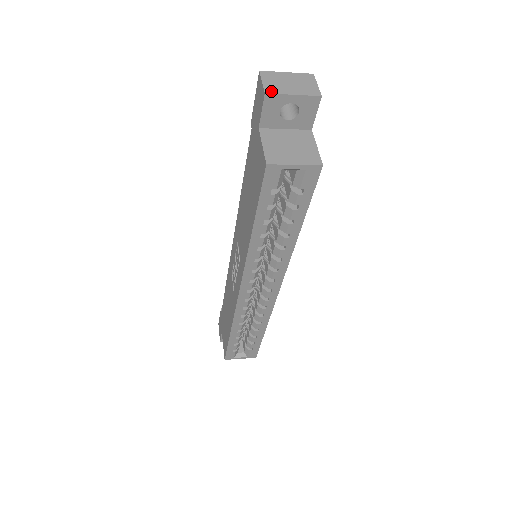
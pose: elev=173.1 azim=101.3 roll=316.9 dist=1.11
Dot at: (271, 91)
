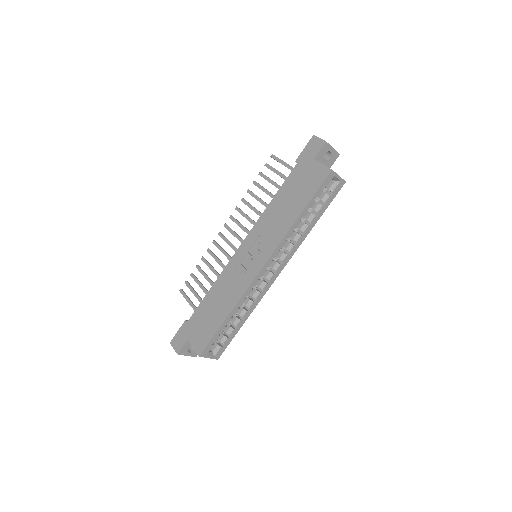
Dot at: occluded
